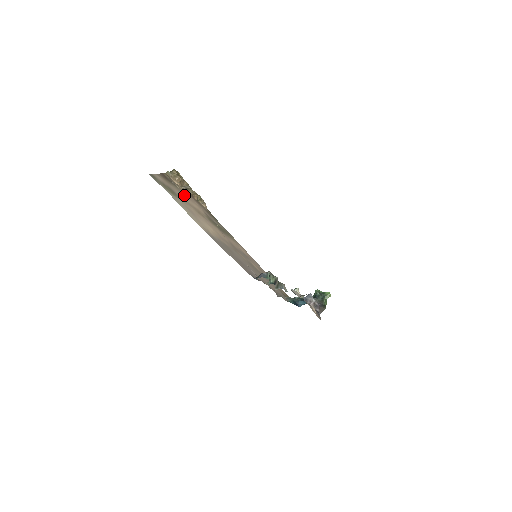
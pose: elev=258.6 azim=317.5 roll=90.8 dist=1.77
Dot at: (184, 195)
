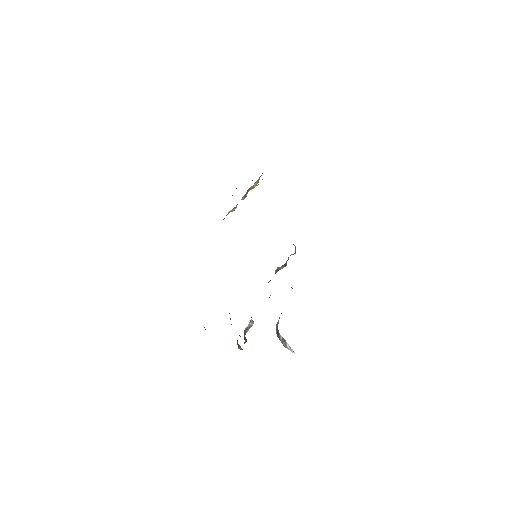
Dot at: occluded
